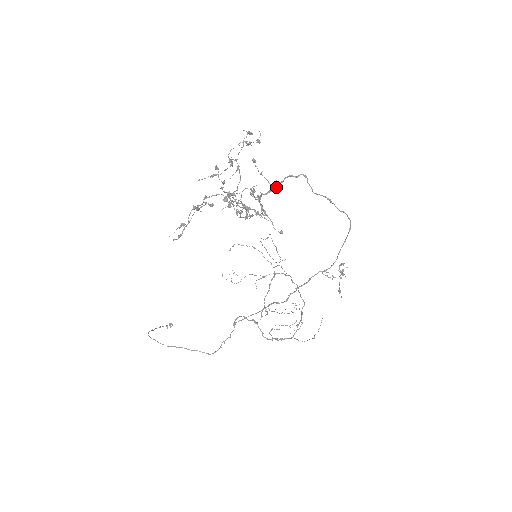
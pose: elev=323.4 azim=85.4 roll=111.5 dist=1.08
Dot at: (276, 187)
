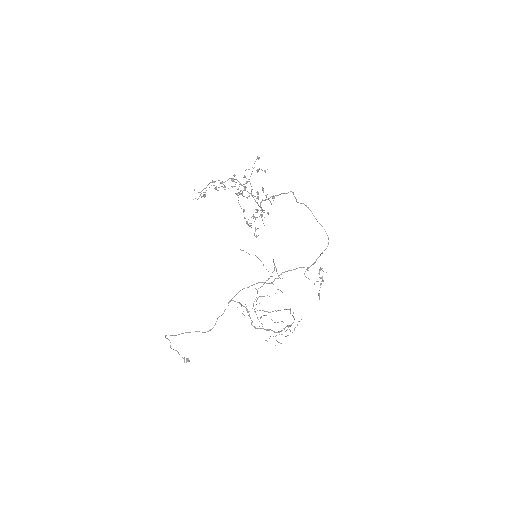
Dot at: (272, 196)
